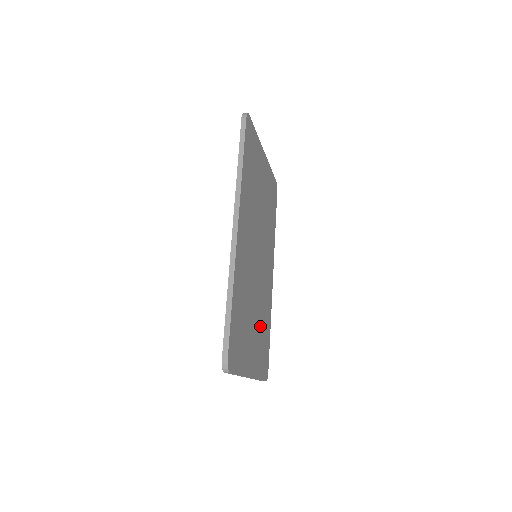
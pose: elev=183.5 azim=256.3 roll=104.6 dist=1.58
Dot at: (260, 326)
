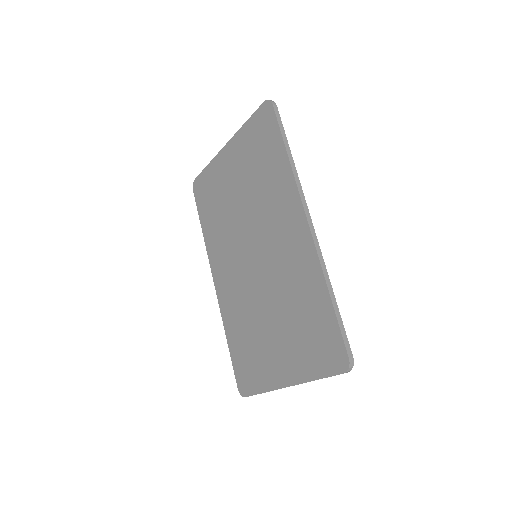
Dot at: occluded
